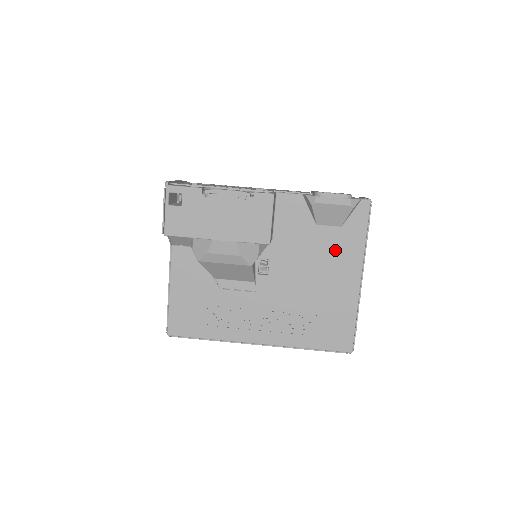
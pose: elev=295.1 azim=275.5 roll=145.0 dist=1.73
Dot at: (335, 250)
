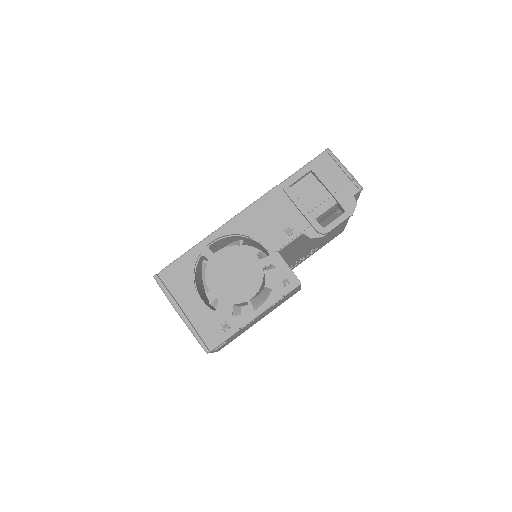
Dot at: occluded
